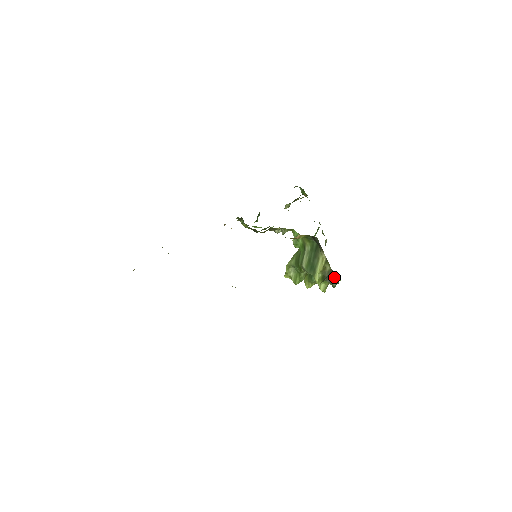
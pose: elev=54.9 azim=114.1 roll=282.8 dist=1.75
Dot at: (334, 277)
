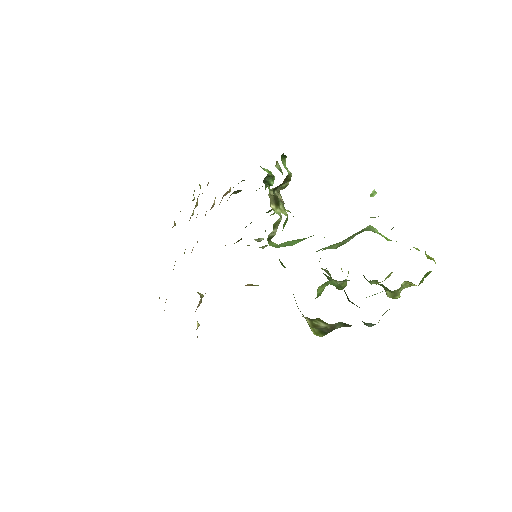
Dot at: occluded
